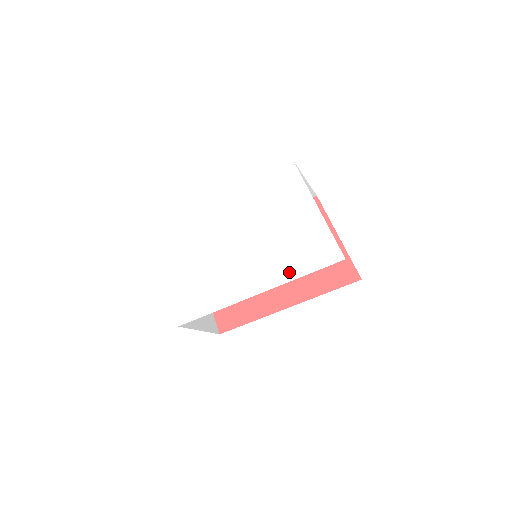
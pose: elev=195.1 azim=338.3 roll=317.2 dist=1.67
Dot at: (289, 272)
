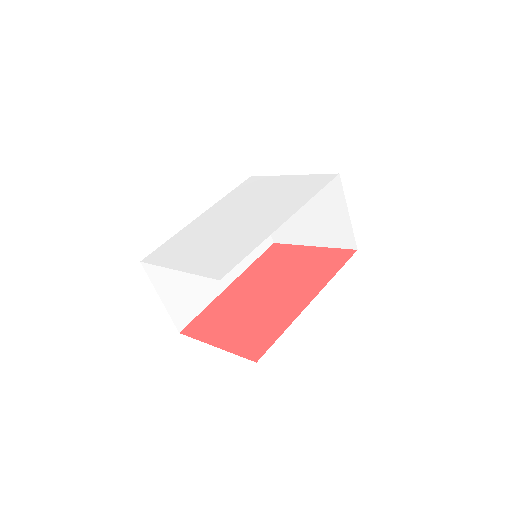
Dot at: (302, 199)
